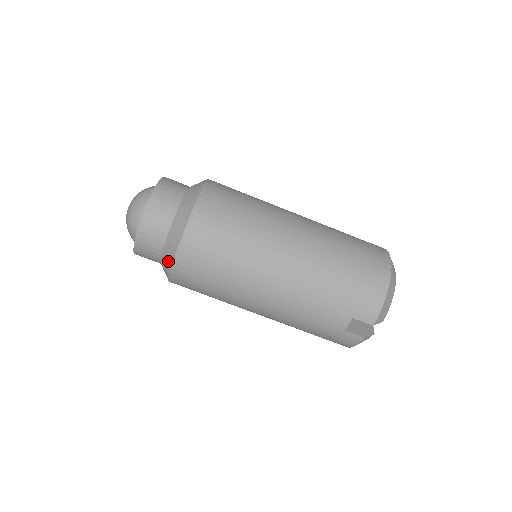
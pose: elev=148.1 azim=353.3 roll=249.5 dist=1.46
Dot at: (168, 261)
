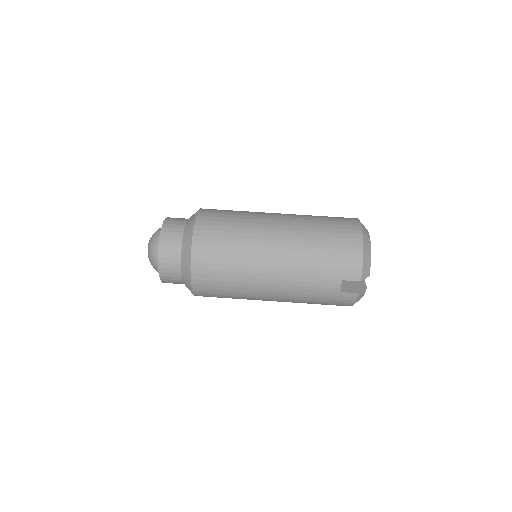
Dot at: (187, 279)
